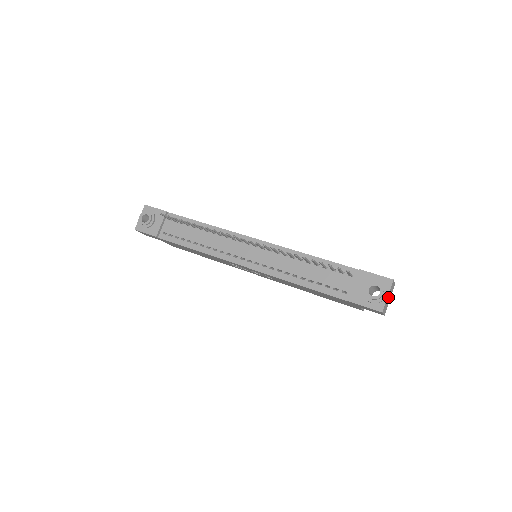
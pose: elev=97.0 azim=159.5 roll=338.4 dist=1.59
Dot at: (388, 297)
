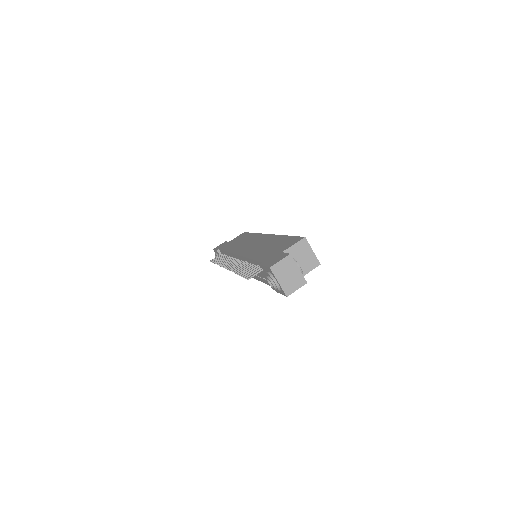
Dot at: (284, 278)
